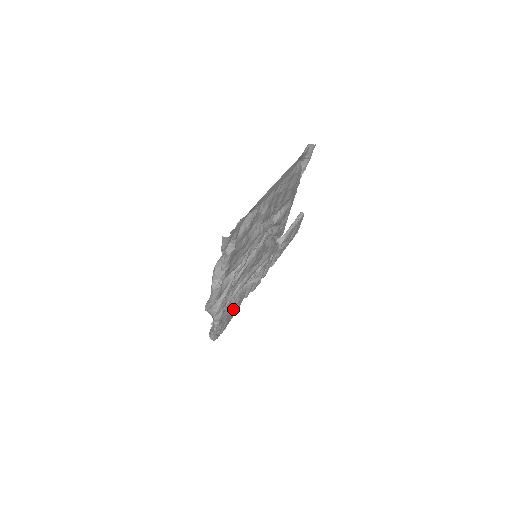
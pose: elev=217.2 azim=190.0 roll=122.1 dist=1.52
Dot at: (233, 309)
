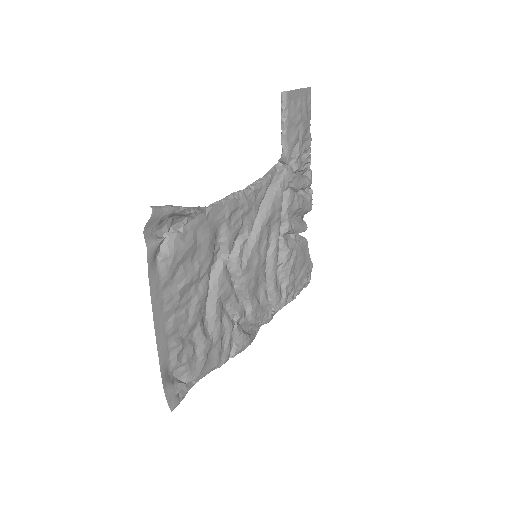
Dot at: (295, 269)
